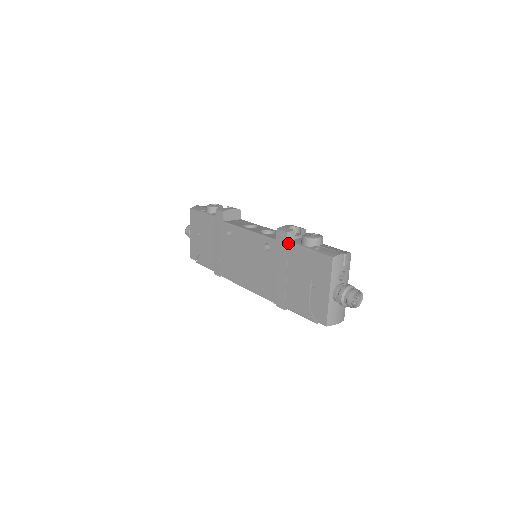
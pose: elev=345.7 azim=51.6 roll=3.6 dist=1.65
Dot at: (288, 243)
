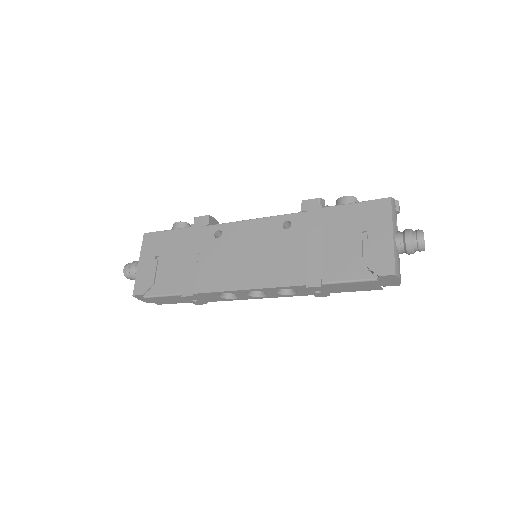
Dot at: (321, 208)
